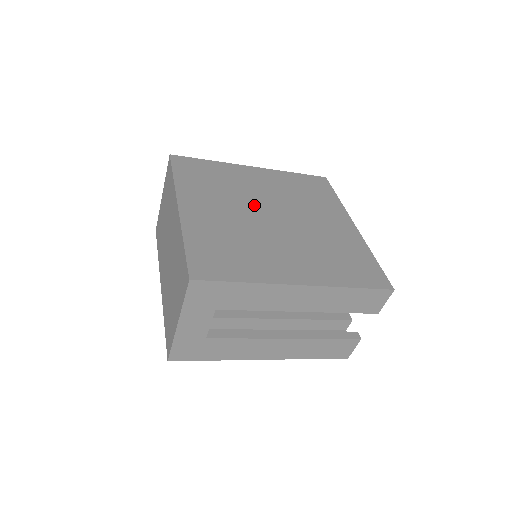
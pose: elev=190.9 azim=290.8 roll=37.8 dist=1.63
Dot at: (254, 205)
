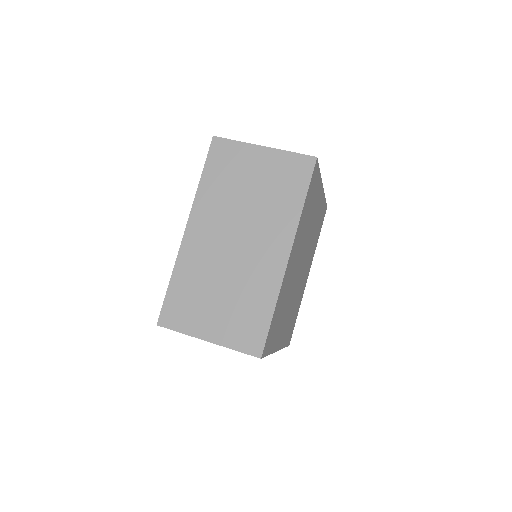
Dot at: occluded
